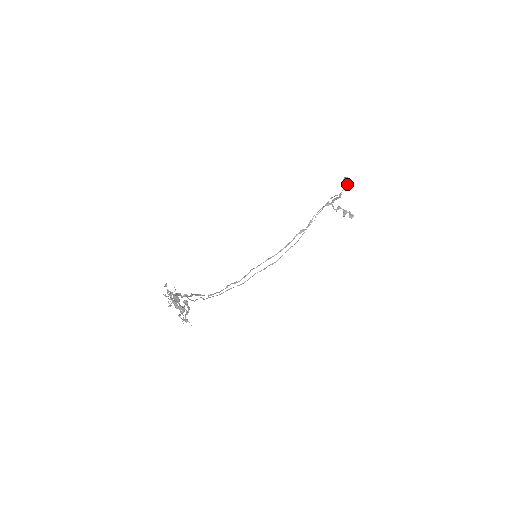
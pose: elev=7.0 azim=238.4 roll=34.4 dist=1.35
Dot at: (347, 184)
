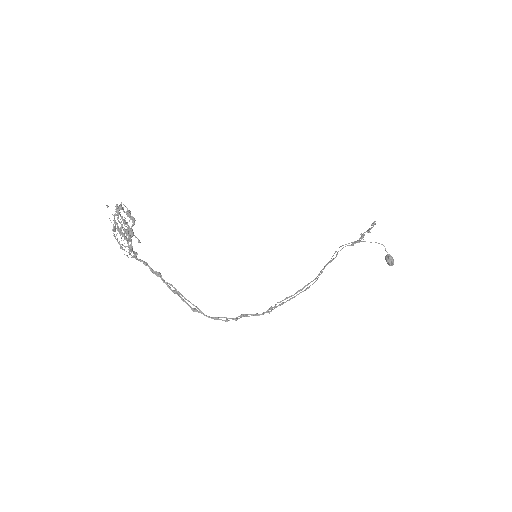
Dot at: (390, 258)
